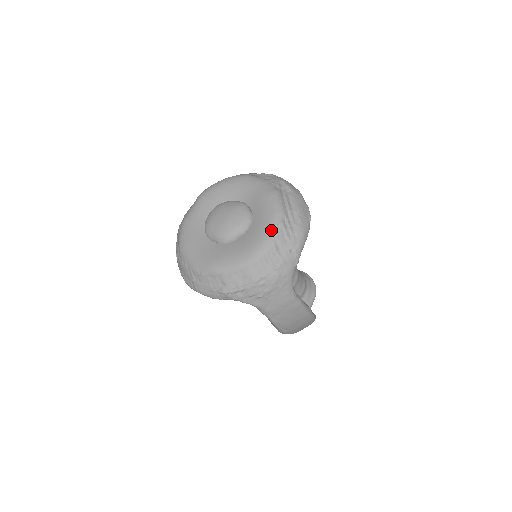
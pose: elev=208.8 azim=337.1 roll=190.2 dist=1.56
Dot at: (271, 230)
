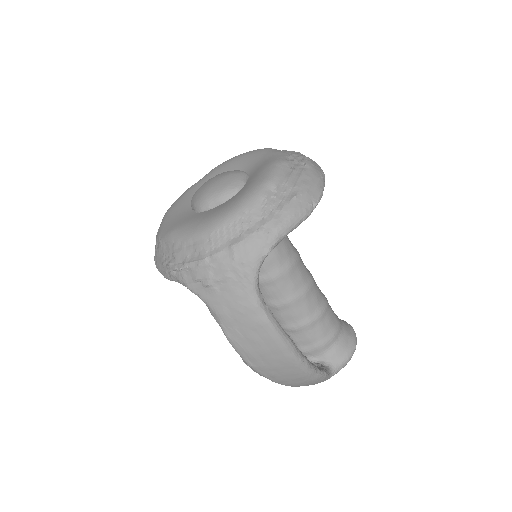
Dot at: (247, 198)
